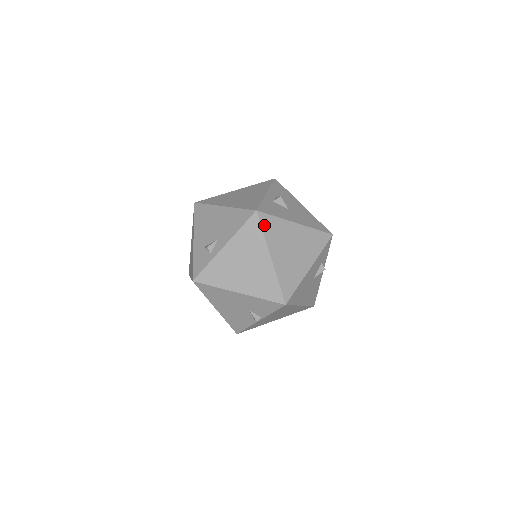
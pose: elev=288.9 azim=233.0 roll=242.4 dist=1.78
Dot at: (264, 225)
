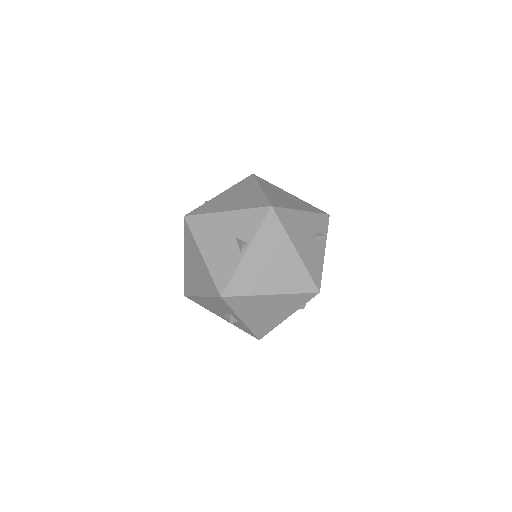
Dot at: (258, 179)
